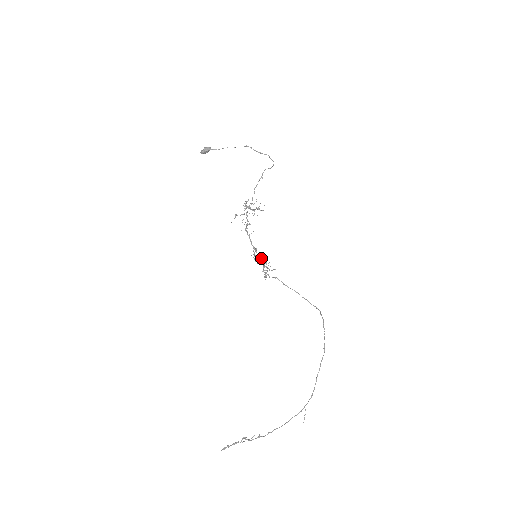
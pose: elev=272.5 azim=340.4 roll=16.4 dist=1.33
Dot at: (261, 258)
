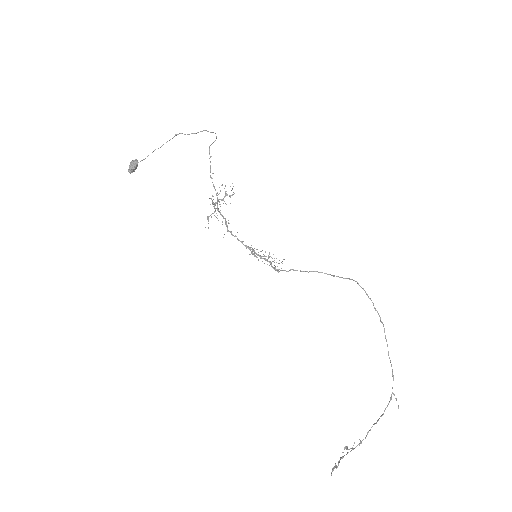
Dot at: occluded
